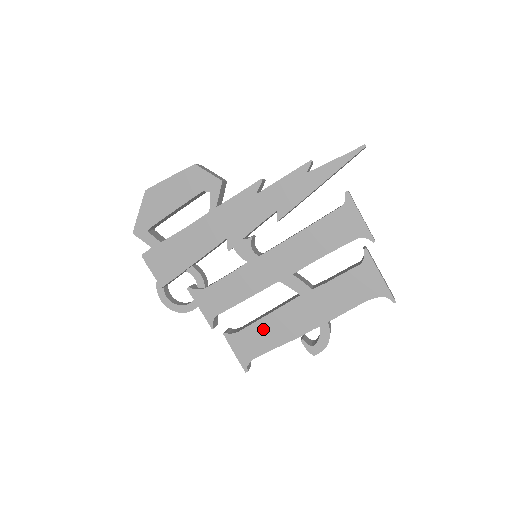
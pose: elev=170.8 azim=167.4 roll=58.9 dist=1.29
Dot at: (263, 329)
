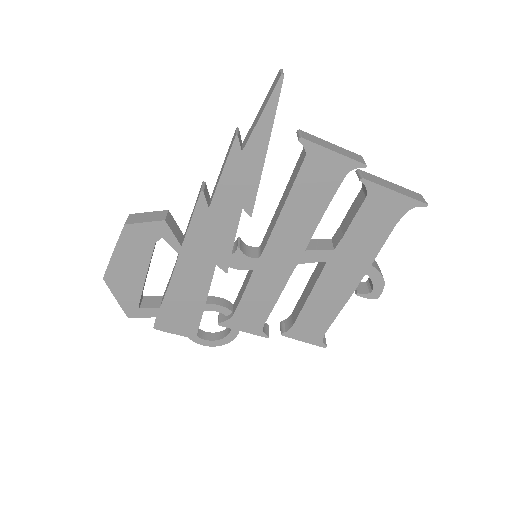
Dot at: (314, 309)
